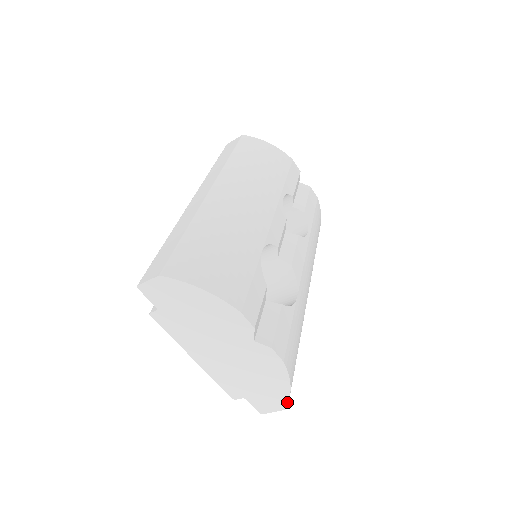
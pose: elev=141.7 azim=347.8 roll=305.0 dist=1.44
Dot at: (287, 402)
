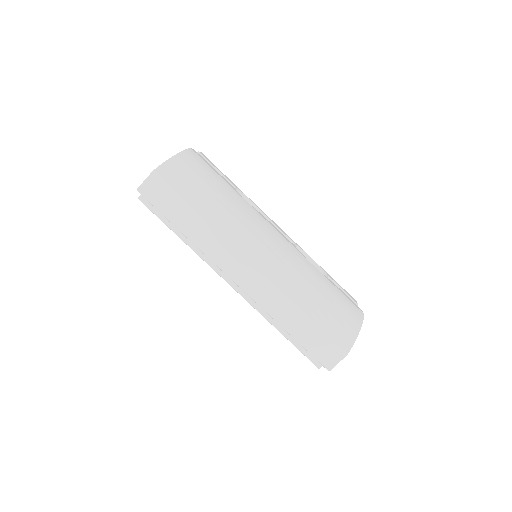
Dot at: occluded
